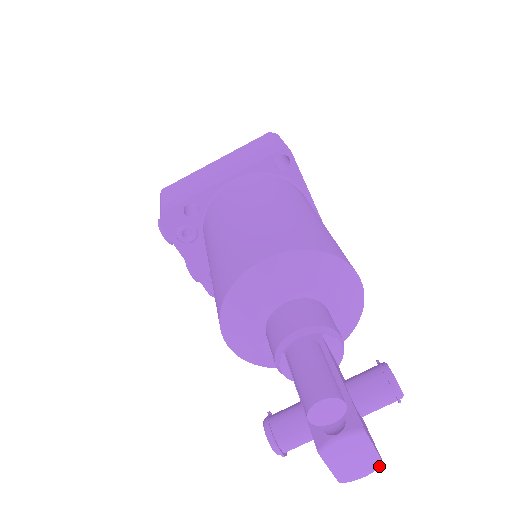
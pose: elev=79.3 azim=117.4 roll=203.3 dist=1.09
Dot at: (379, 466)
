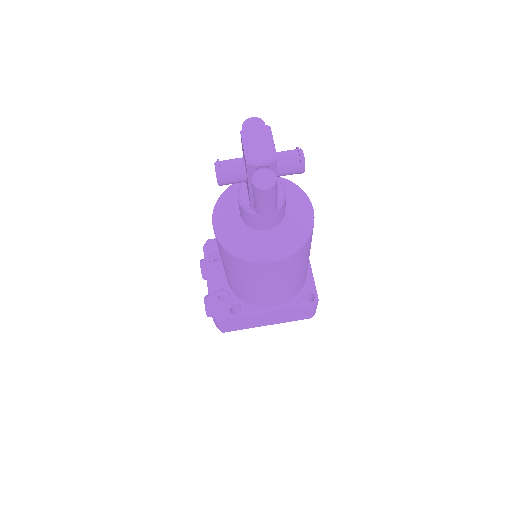
Dot at: (274, 157)
